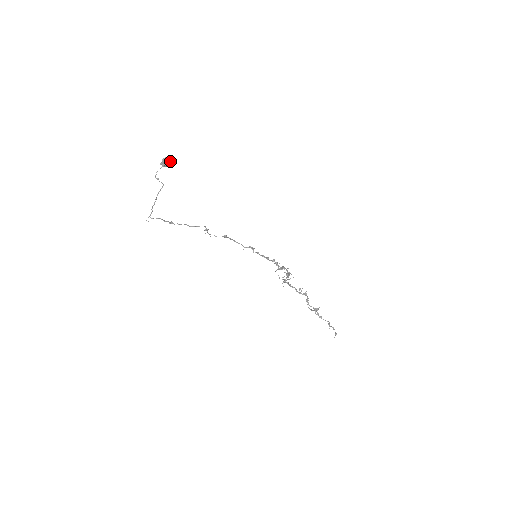
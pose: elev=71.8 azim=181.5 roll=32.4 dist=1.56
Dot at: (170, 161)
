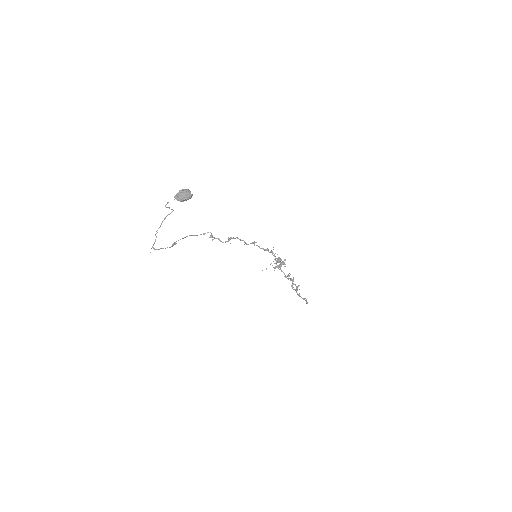
Dot at: (187, 199)
